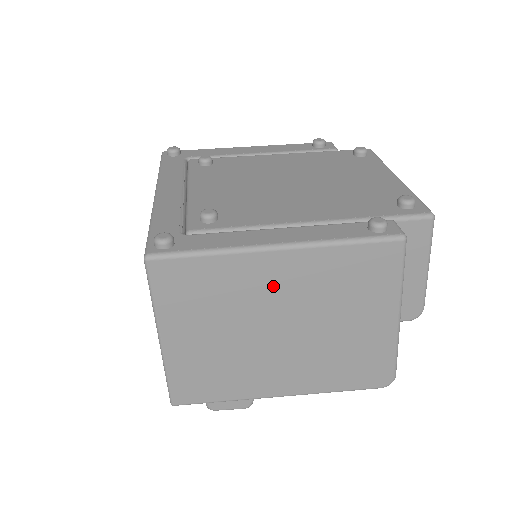
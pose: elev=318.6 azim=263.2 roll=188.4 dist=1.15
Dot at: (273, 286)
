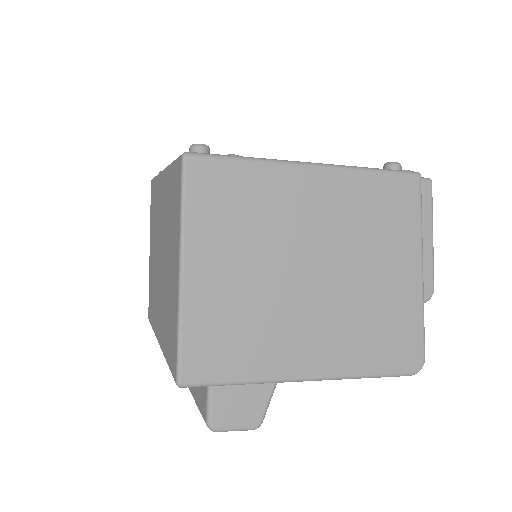
Dot at: (307, 210)
